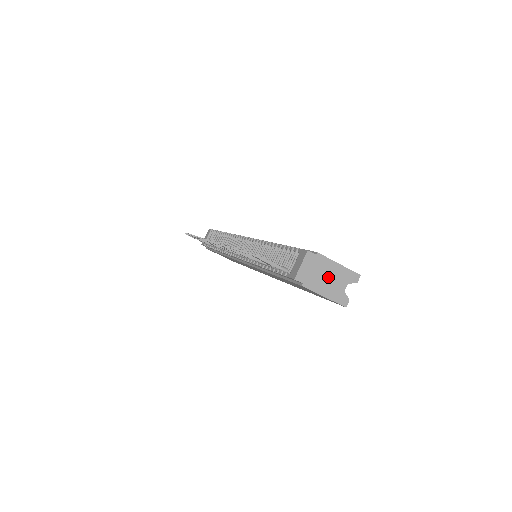
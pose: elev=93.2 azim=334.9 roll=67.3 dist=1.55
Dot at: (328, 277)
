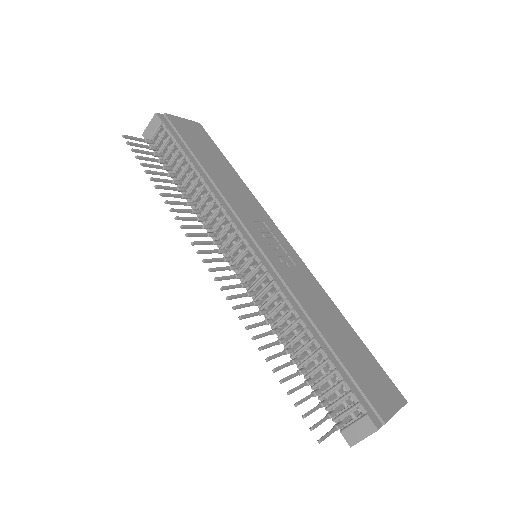
Dot at: occluded
